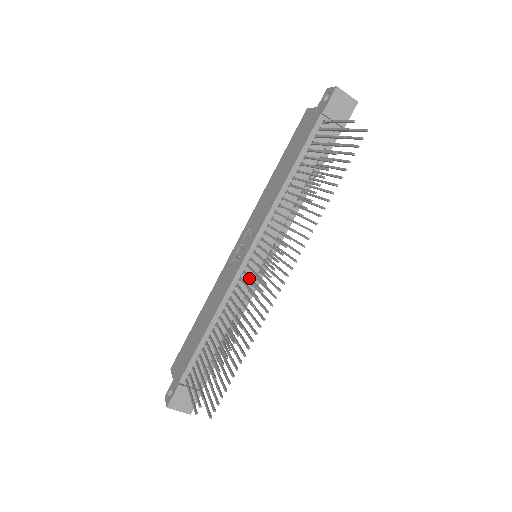
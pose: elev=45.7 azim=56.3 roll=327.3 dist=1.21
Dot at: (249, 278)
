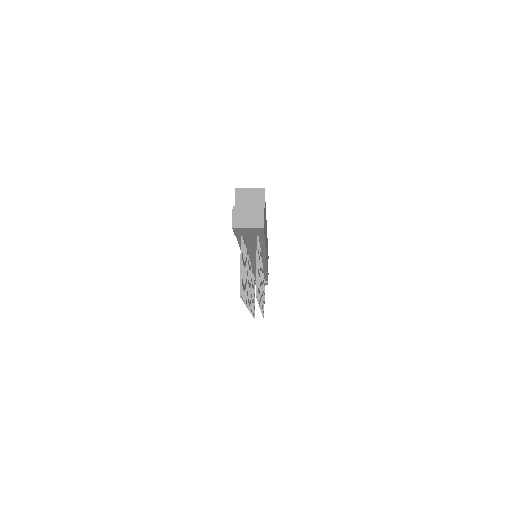
Dot at: occluded
